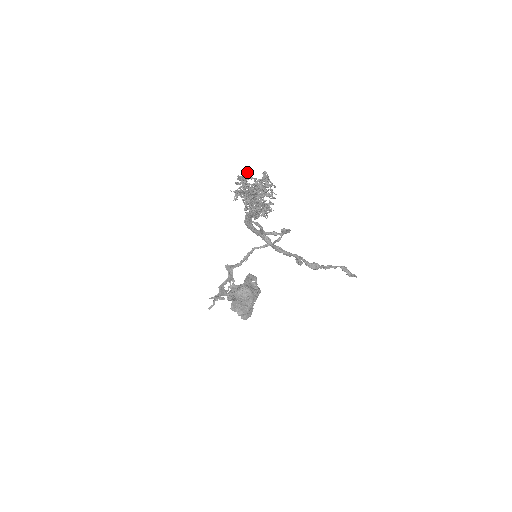
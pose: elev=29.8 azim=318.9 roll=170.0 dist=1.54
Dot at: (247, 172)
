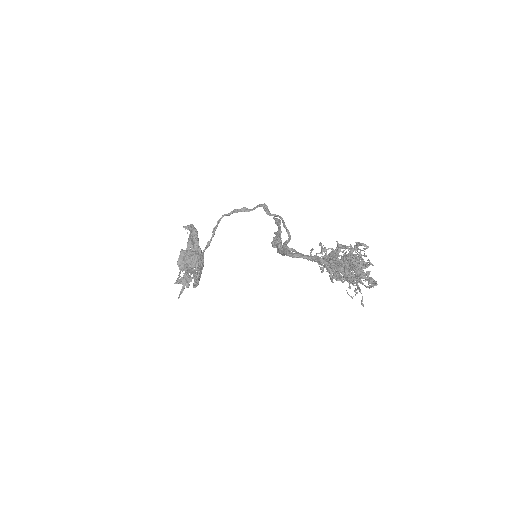
Dot at: (370, 264)
